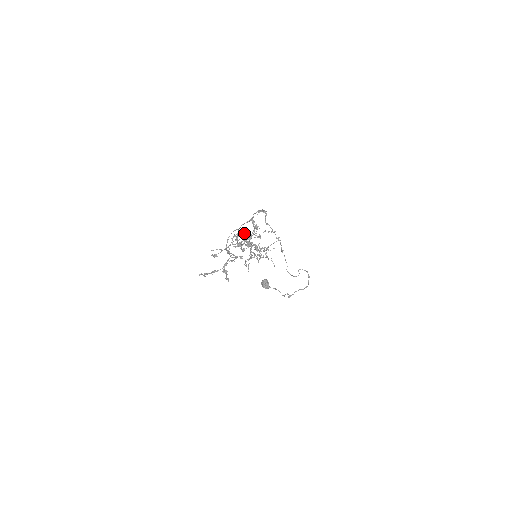
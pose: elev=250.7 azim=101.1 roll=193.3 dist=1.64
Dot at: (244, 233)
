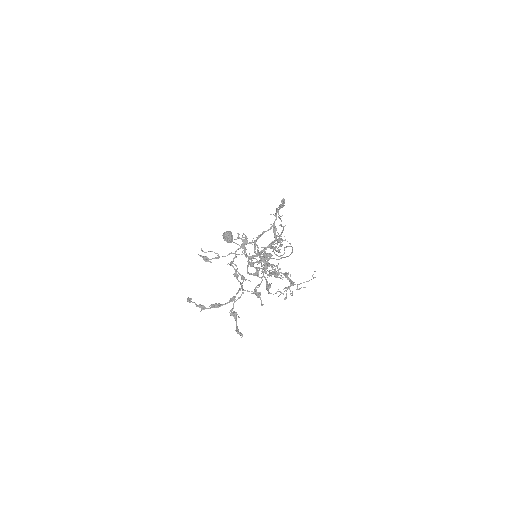
Dot at: occluded
